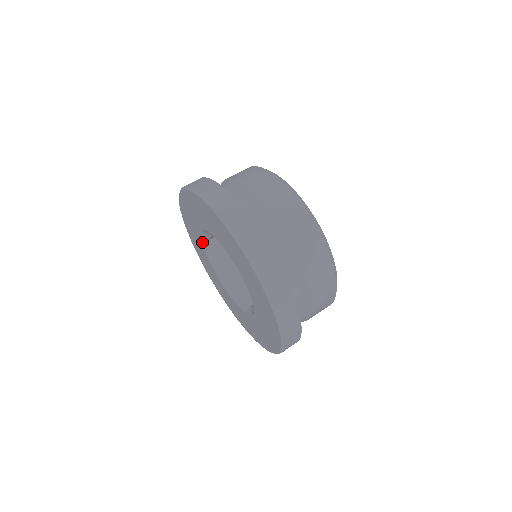
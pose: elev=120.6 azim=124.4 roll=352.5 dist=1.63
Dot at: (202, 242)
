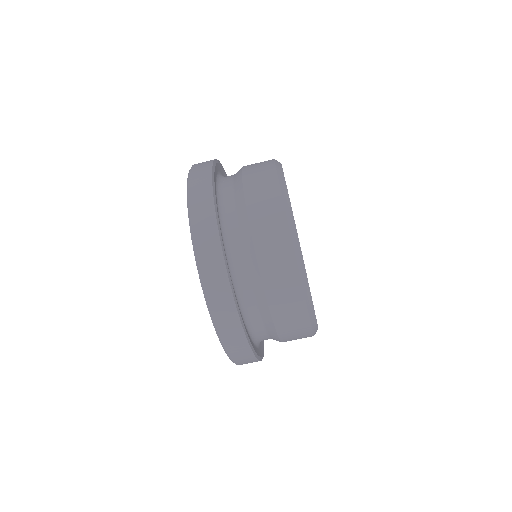
Dot at: occluded
